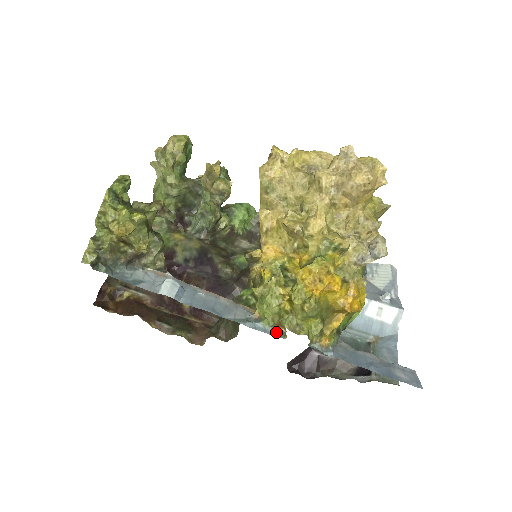
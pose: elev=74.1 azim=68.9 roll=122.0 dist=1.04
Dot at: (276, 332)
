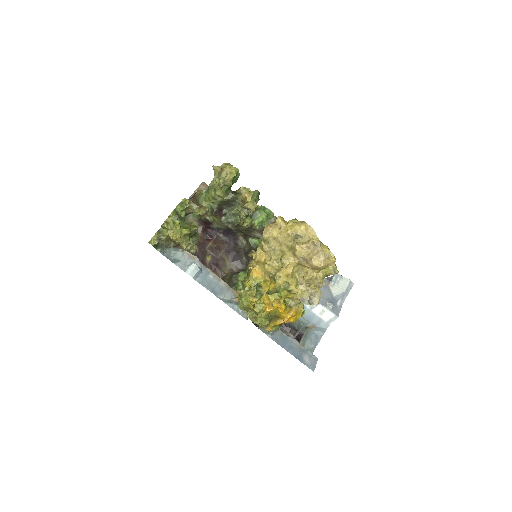
Dot at: (244, 313)
